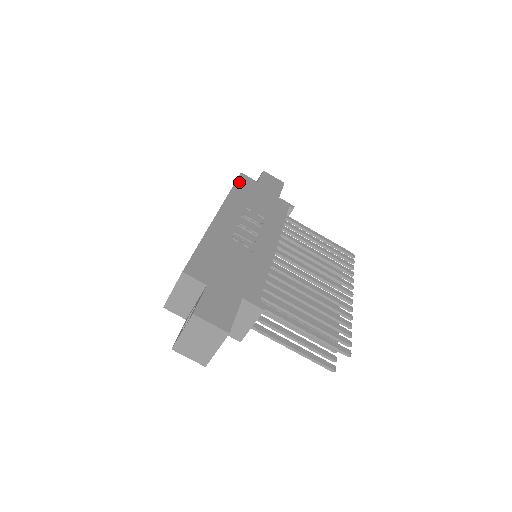
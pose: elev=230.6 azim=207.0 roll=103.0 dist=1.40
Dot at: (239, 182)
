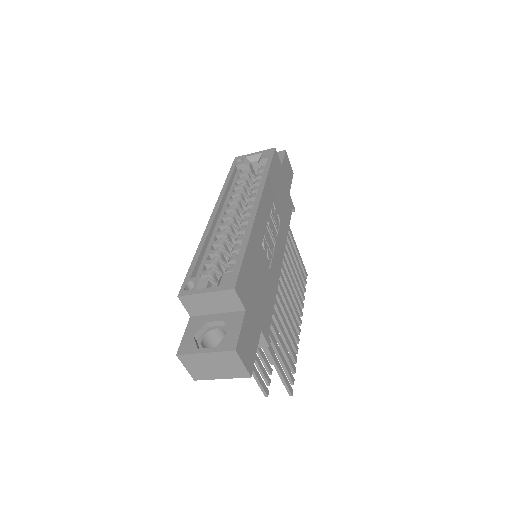
Dot at: (273, 162)
